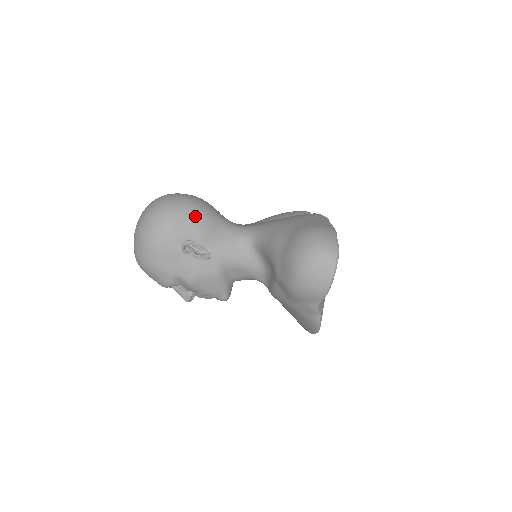
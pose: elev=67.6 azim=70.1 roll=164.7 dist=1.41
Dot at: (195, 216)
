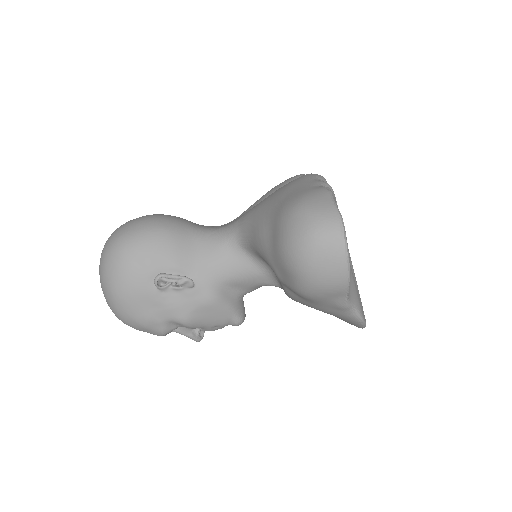
Dot at: (156, 241)
